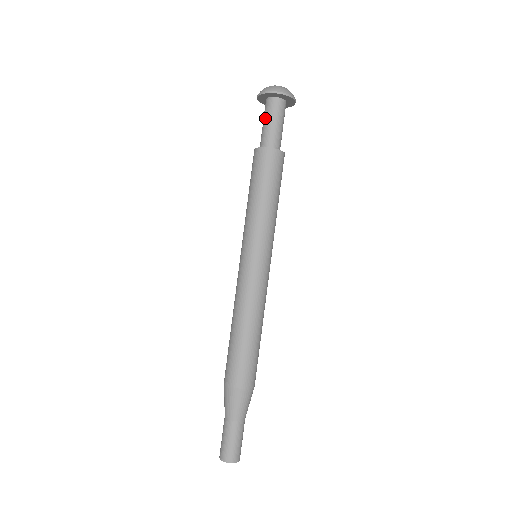
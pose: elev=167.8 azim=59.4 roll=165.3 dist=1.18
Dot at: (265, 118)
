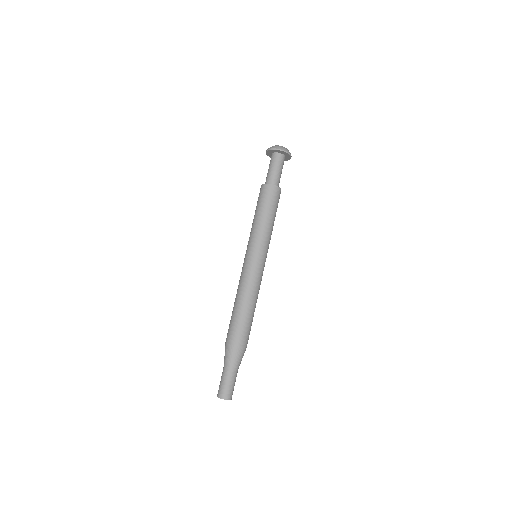
Dot at: (269, 166)
